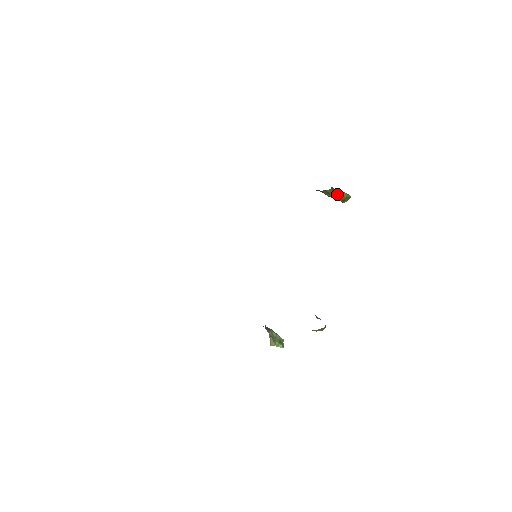
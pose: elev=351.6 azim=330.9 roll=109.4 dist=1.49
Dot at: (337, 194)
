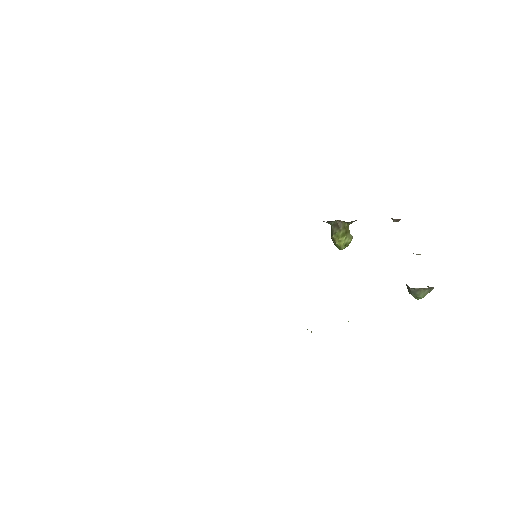
Dot at: (347, 234)
